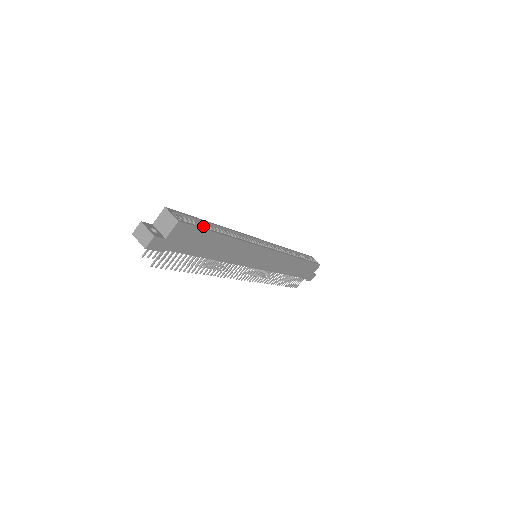
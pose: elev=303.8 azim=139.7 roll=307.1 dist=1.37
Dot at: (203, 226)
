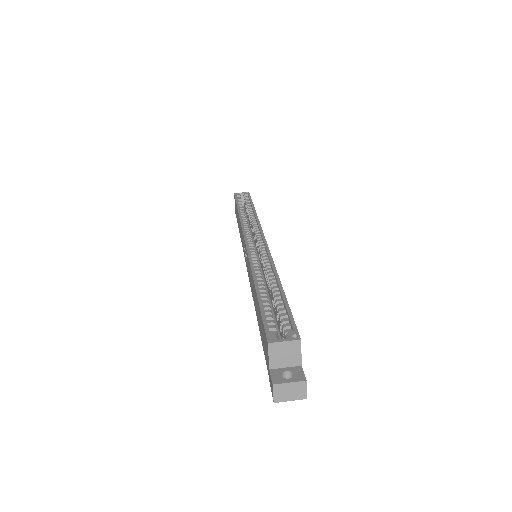
Dot at: (268, 304)
